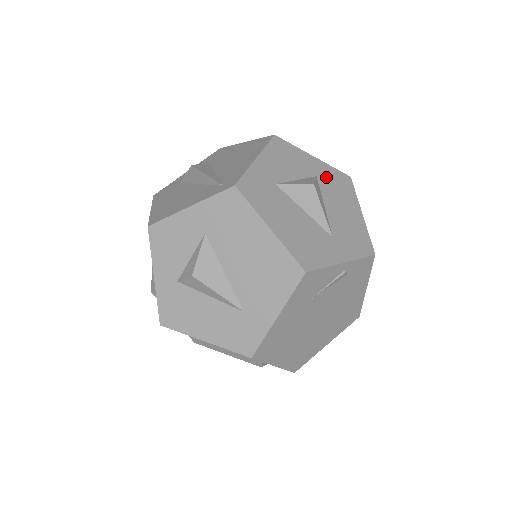
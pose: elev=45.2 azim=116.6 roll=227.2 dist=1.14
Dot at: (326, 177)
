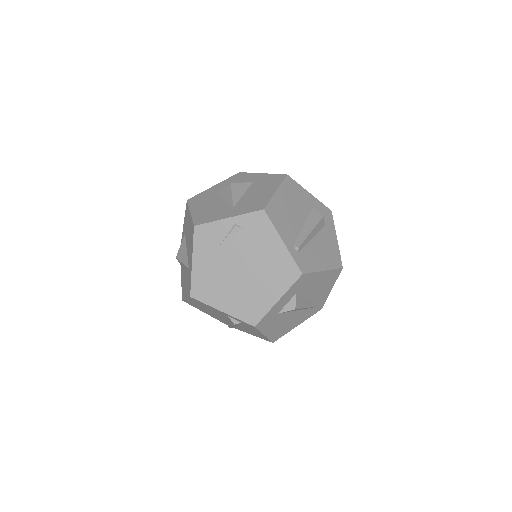
Dot at: (262, 180)
